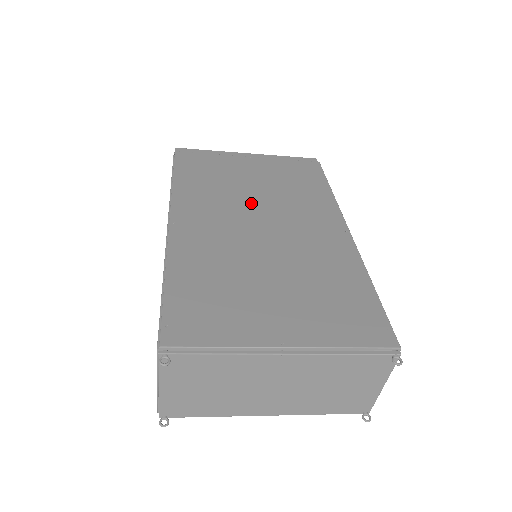
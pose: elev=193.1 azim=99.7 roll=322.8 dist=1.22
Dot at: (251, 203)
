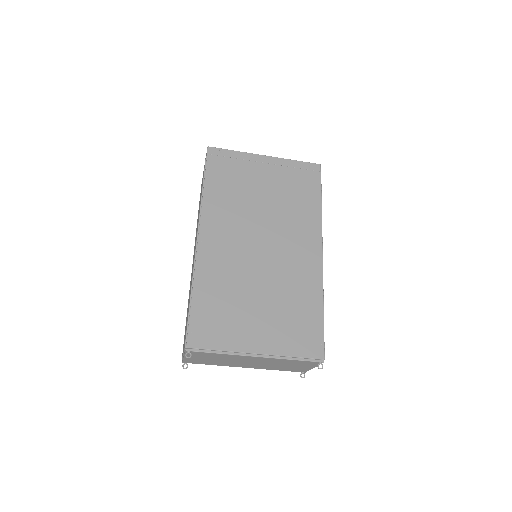
Dot at: (258, 222)
